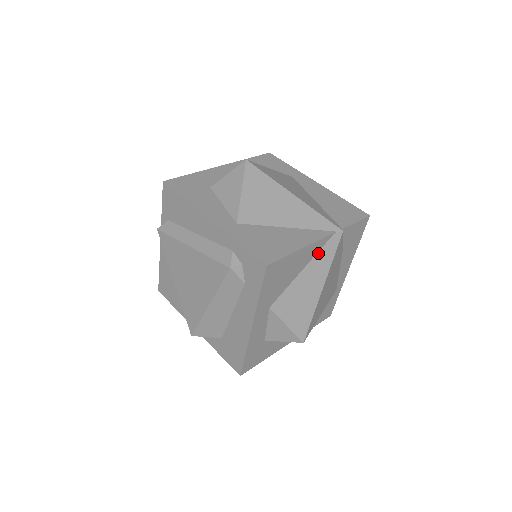
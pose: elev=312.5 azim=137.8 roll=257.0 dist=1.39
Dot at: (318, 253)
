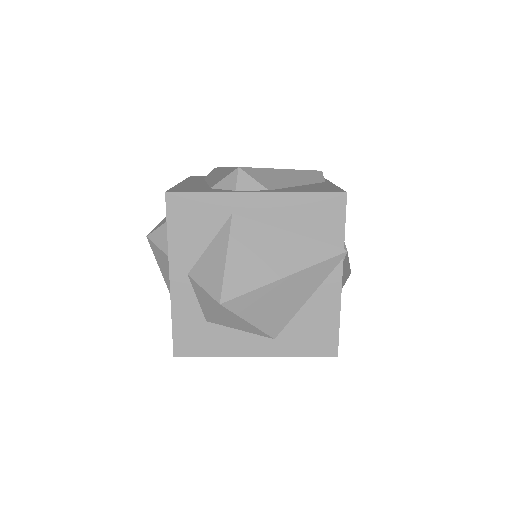
Dot at: occluded
